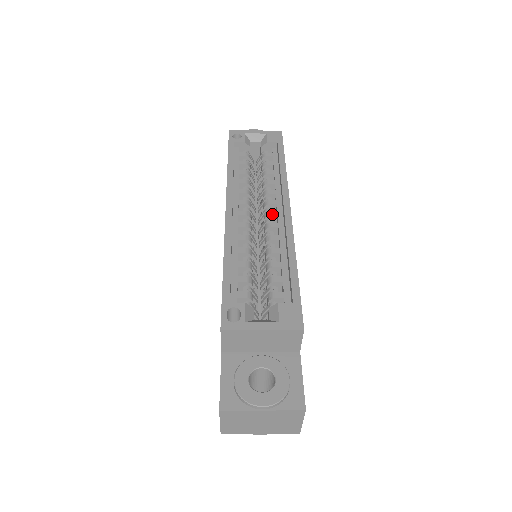
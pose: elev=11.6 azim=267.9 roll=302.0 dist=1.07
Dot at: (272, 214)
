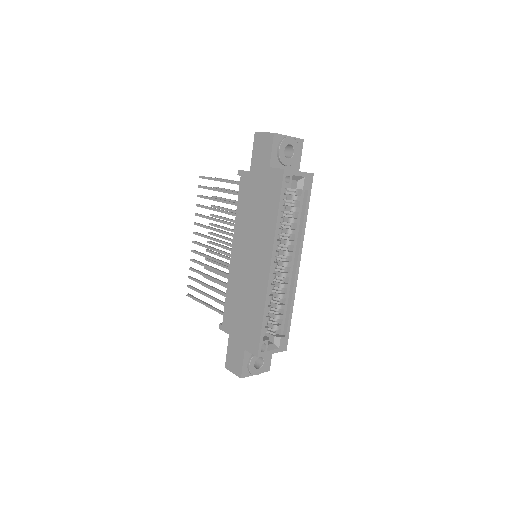
Dot at: (289, 266)
